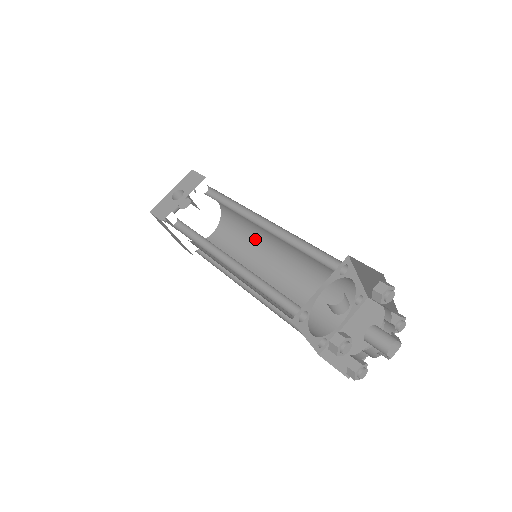
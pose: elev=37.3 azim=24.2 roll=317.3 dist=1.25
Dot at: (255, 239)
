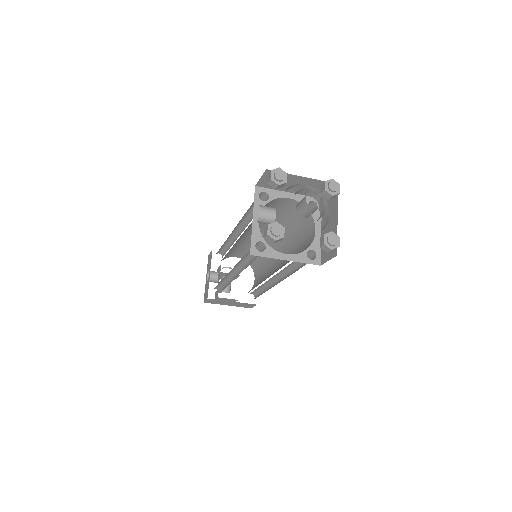
Dot at: occluded
